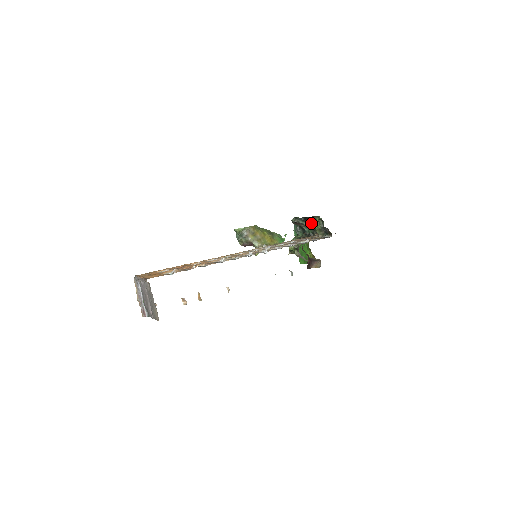
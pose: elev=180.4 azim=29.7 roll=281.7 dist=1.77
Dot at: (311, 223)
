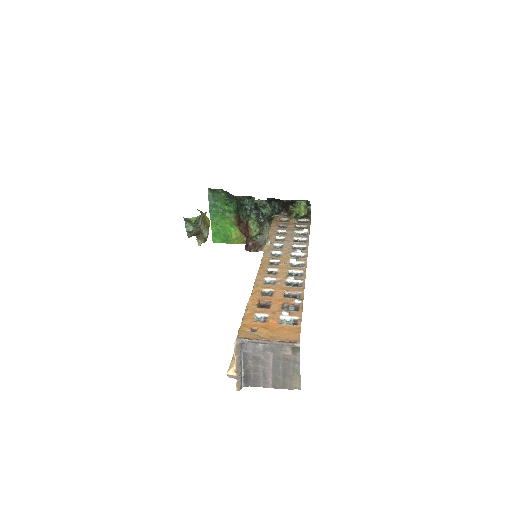
Dot at: (273, 203)
